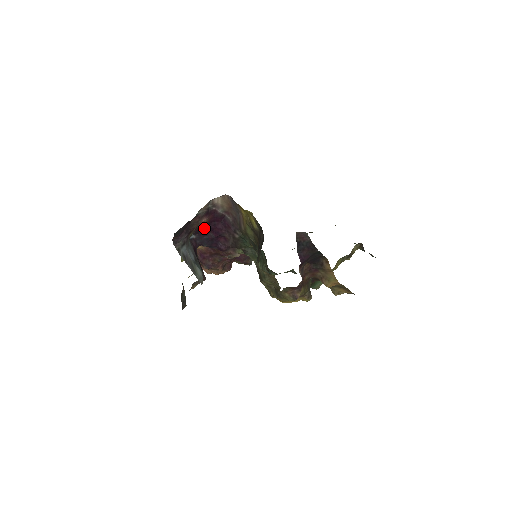
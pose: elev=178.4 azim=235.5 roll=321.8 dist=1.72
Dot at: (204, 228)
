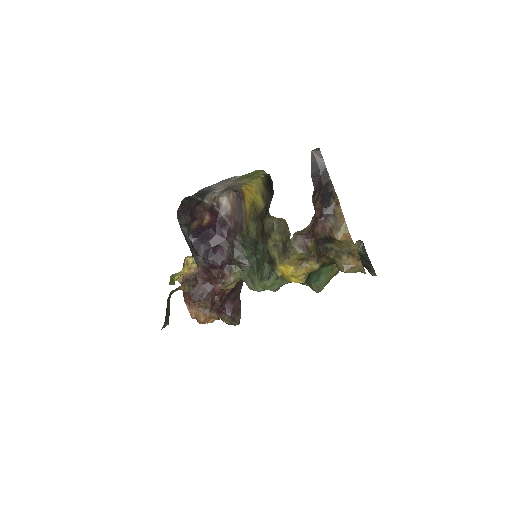
Dot at: (204, 231)
